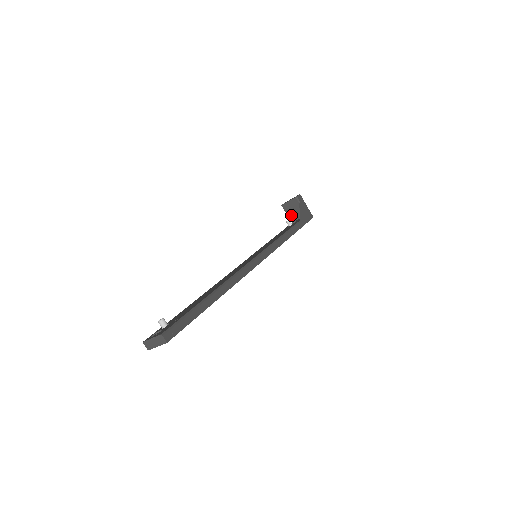
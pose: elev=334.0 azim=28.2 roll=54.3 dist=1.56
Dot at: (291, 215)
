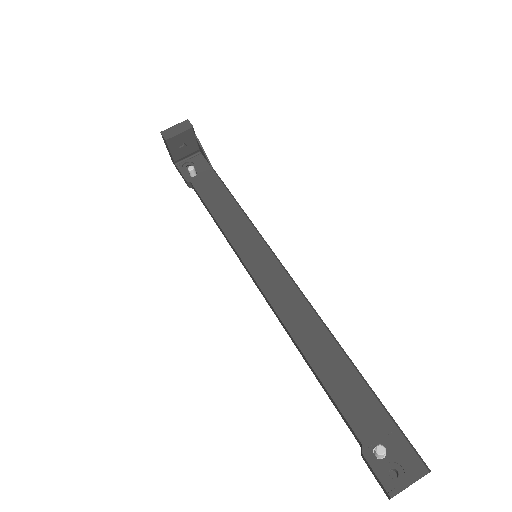
Dot at: (177, 154)
